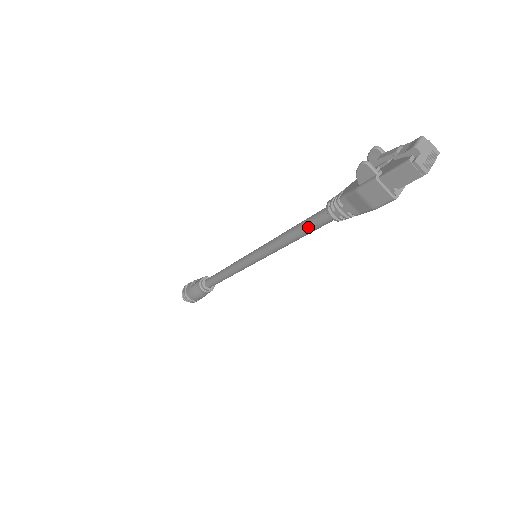
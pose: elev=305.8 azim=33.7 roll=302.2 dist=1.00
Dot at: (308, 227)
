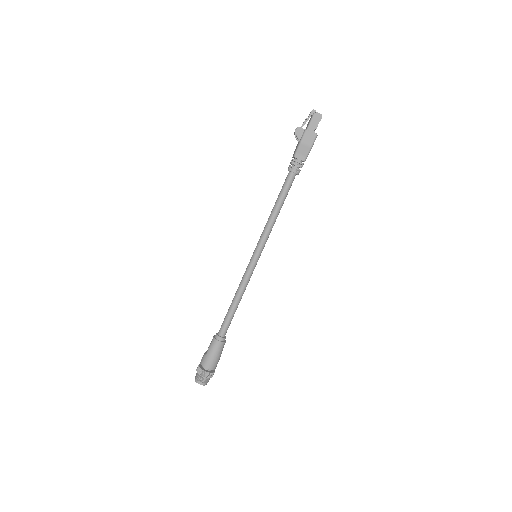
Dot at: (284, 192)
